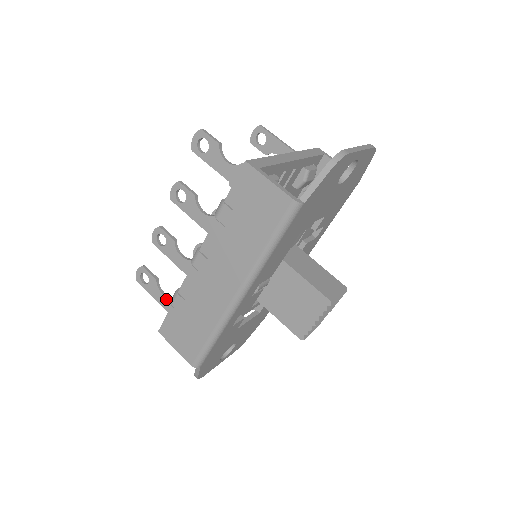
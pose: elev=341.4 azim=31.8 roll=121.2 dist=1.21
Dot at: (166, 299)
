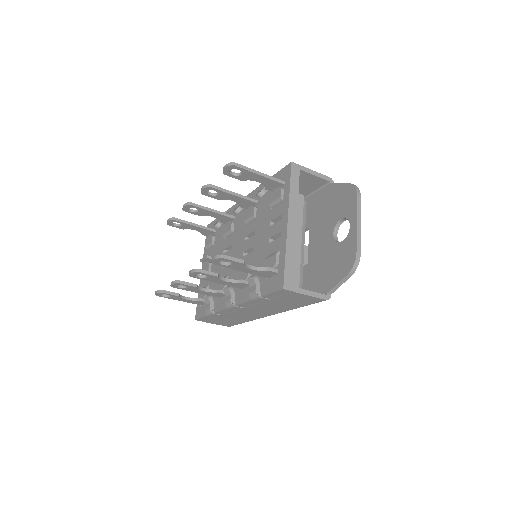
Dot at: (191, 301)
